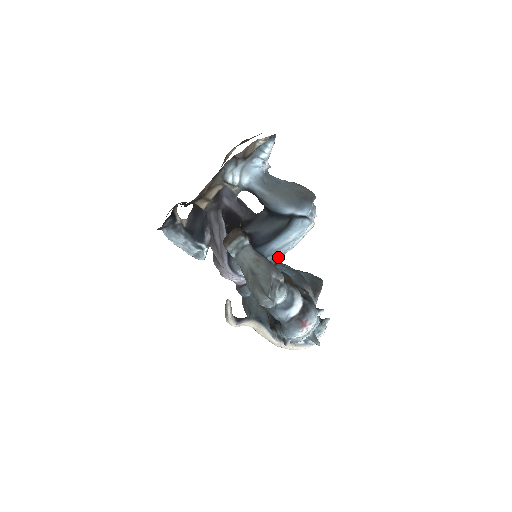
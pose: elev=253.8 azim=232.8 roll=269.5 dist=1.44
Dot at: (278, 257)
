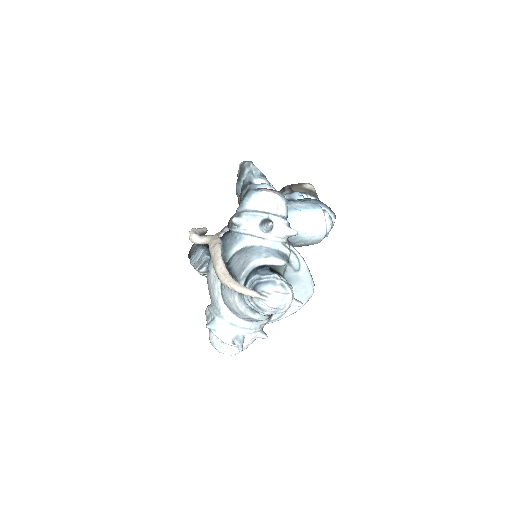
Dot at: occluded
